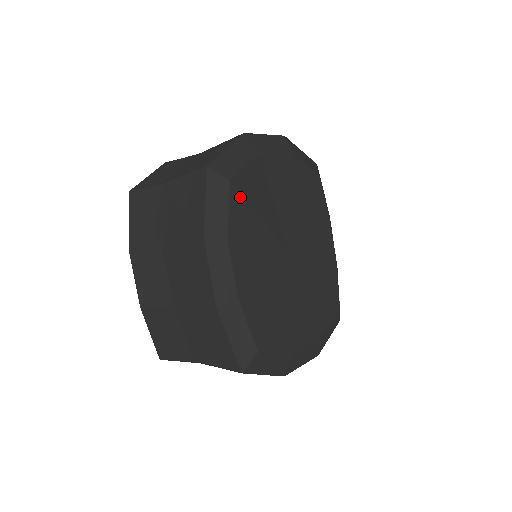
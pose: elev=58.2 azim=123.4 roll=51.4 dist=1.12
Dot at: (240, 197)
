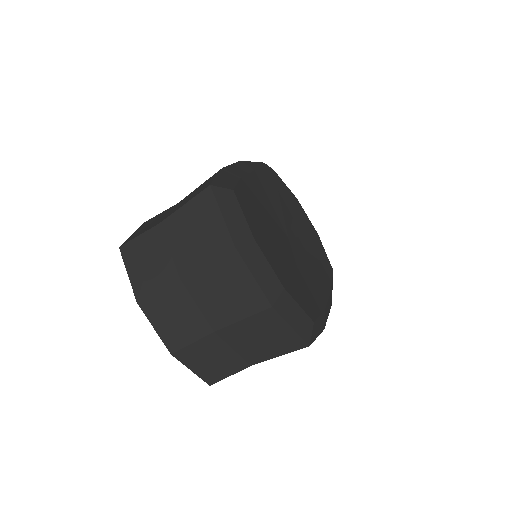
Dot at: (275, 180)
